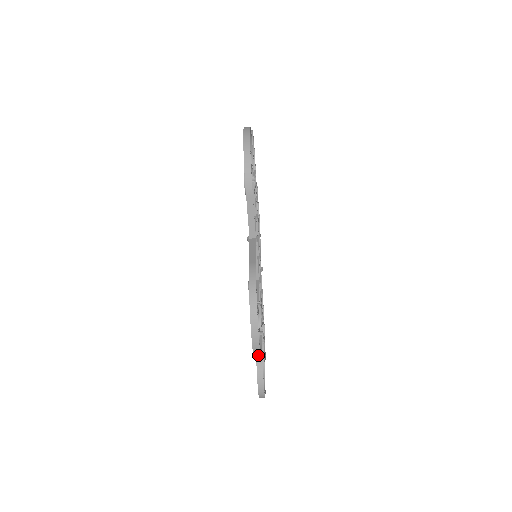
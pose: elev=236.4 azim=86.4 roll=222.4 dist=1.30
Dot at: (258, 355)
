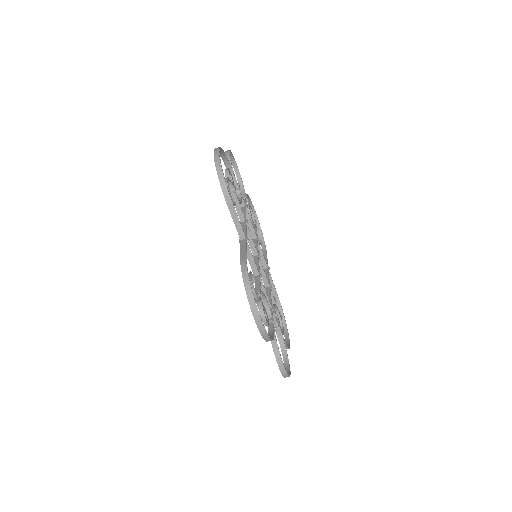
Dot at: (266, 335)
